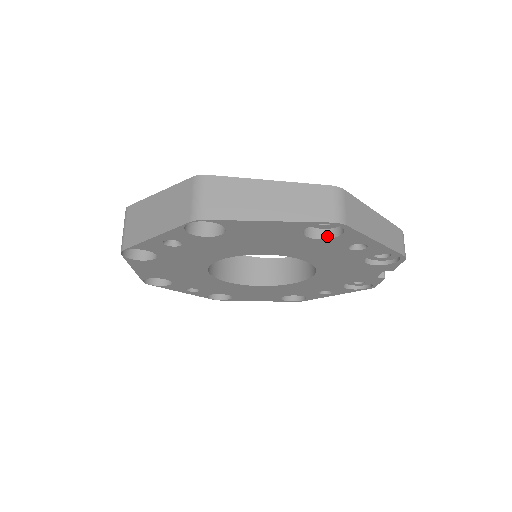
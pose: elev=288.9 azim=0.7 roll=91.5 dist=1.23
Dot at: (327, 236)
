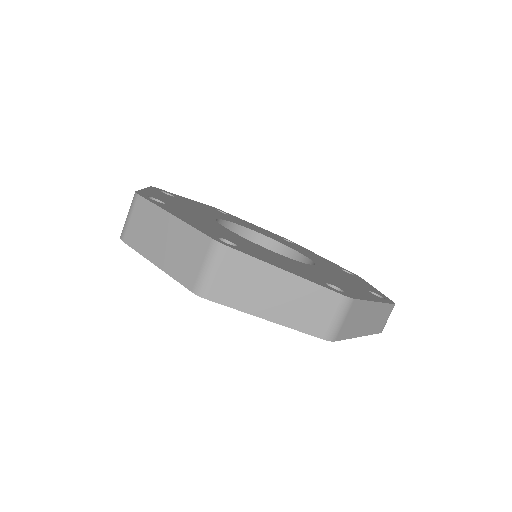
Dot at: occluded
